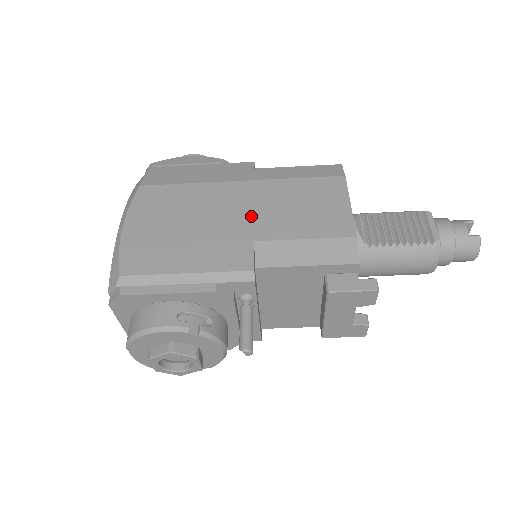
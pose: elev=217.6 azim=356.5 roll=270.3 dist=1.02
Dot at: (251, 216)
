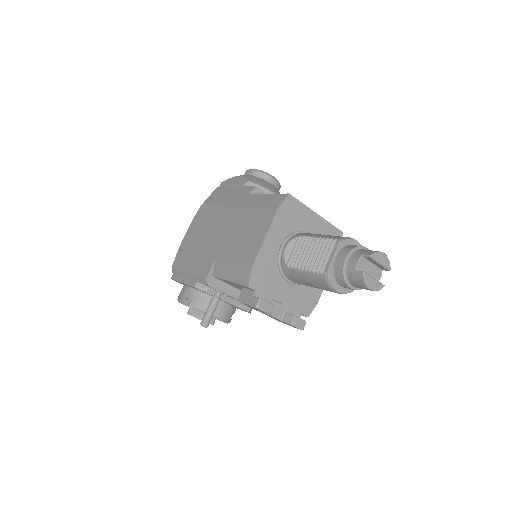
Dot at: (224, 238)
